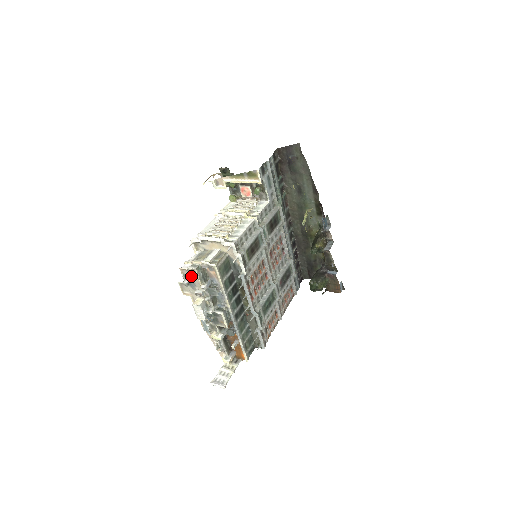
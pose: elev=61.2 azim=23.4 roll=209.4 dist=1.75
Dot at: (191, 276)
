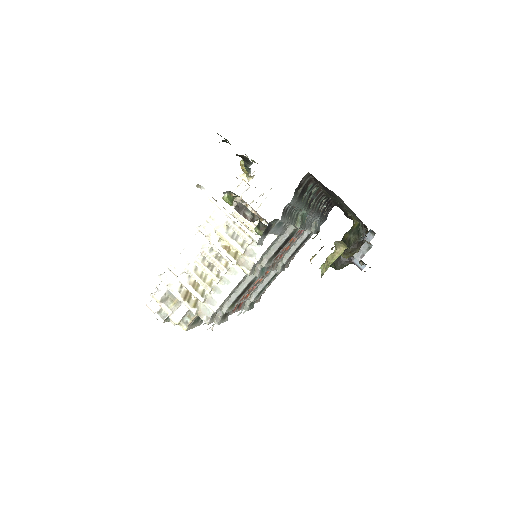
Dot at: occluded
